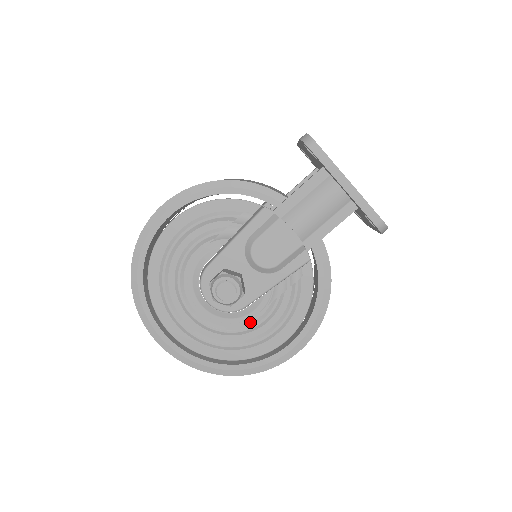
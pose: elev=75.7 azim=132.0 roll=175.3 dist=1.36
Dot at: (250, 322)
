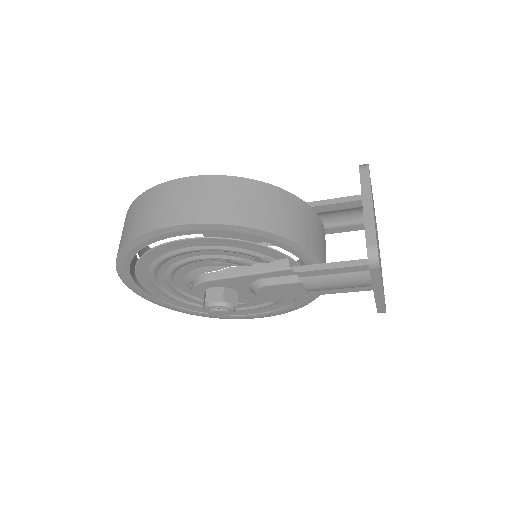
Dot at: occluded
